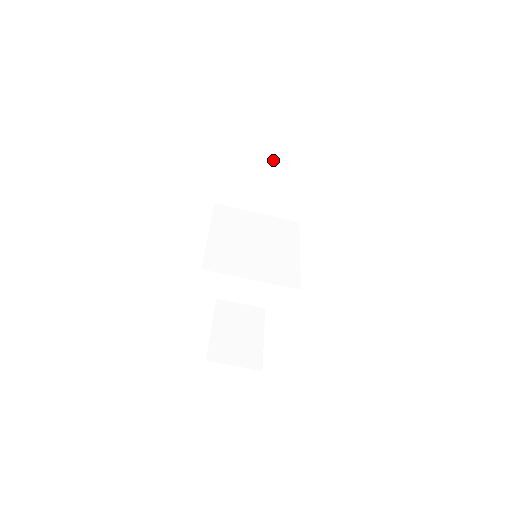
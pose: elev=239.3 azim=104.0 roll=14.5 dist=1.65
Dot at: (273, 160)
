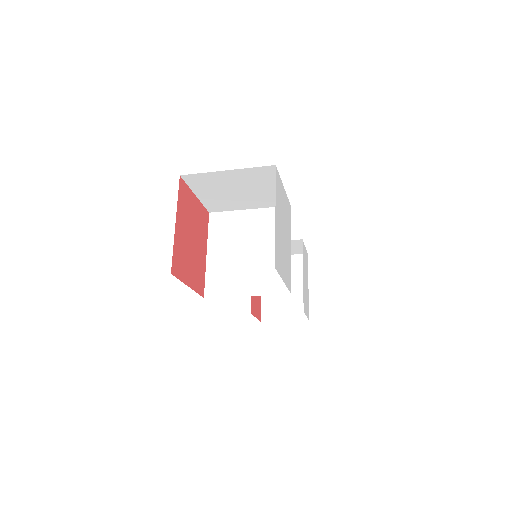
Dot at: (231, 180)
